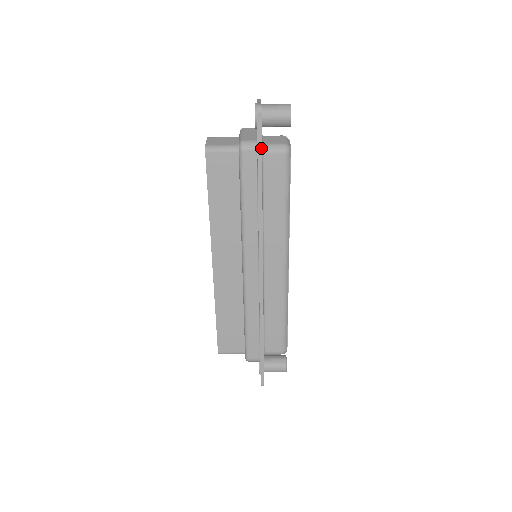
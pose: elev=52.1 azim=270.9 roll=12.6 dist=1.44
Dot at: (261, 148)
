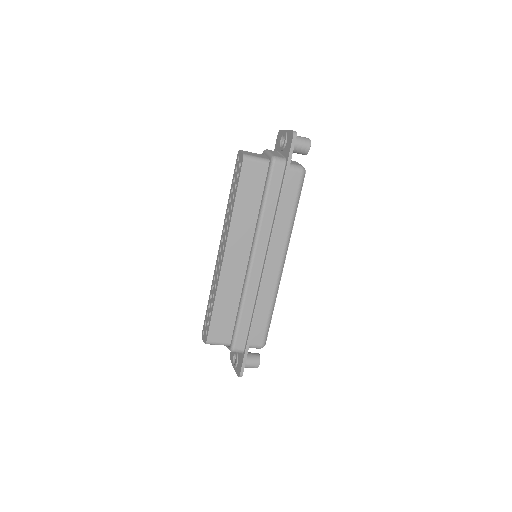
Dot at: occluded
